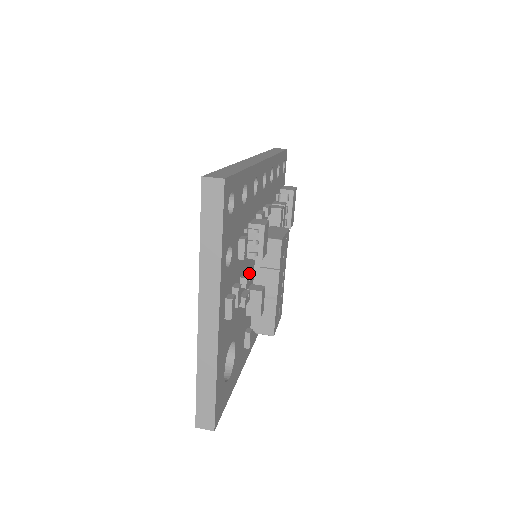
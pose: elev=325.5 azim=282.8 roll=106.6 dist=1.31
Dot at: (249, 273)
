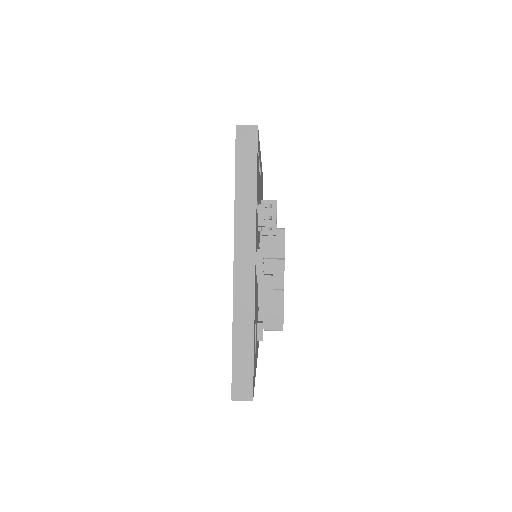
Dot at: occluded
